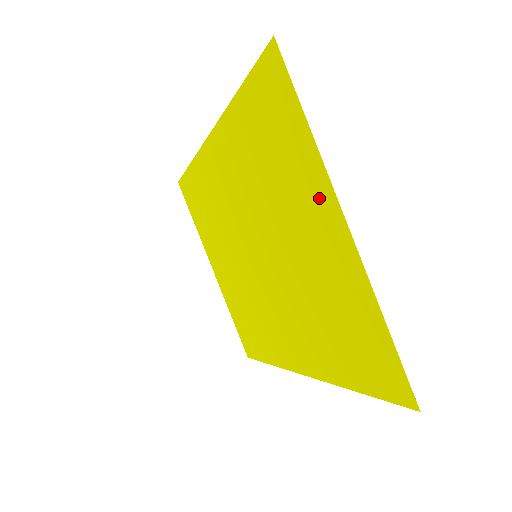
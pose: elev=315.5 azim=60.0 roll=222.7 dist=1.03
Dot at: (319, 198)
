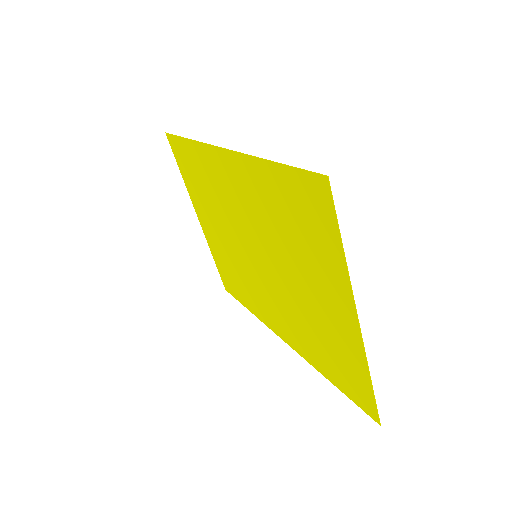
Dot at: (338, 290)
